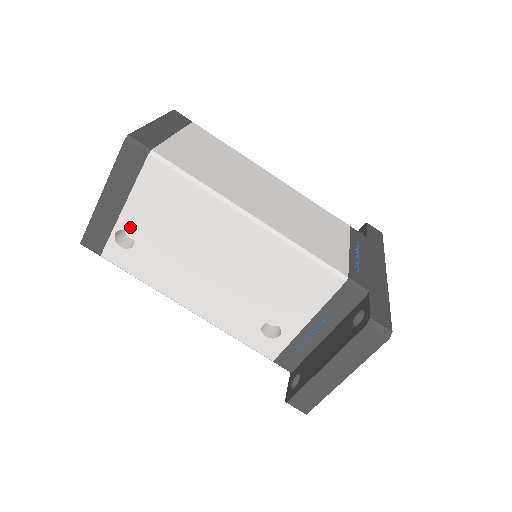
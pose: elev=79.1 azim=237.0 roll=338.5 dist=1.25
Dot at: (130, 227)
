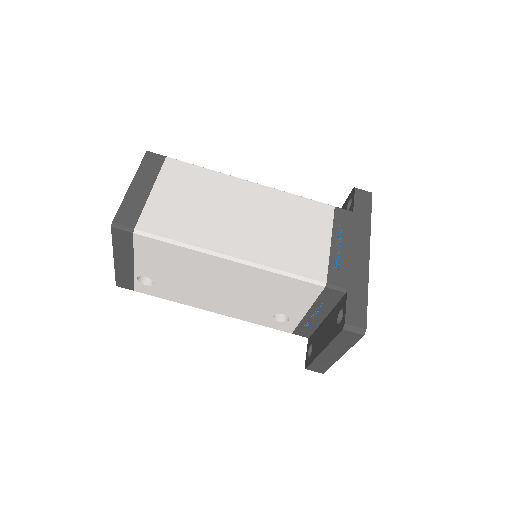
Dot at: (145, 274)
